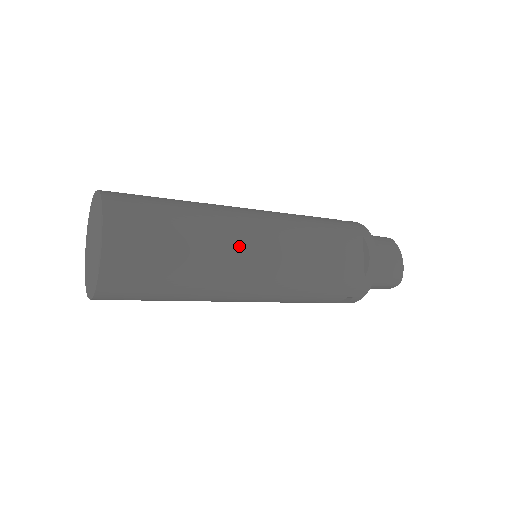
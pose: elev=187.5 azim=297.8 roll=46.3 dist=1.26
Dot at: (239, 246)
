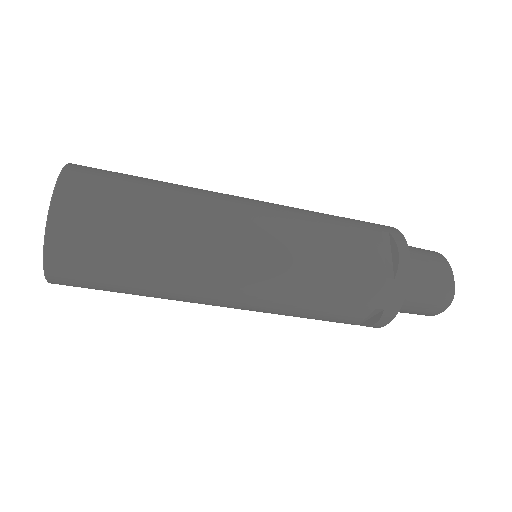
Dot at: (220, 220)
